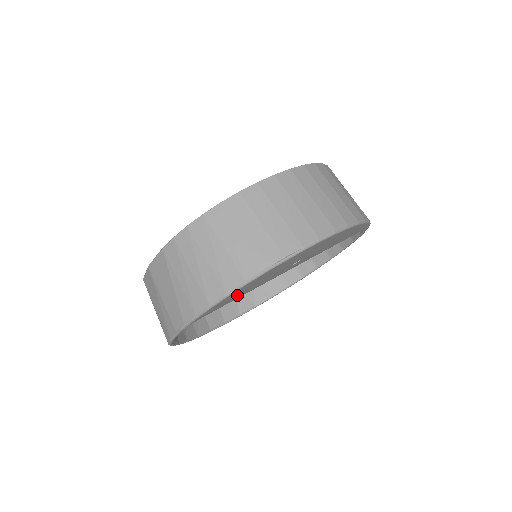
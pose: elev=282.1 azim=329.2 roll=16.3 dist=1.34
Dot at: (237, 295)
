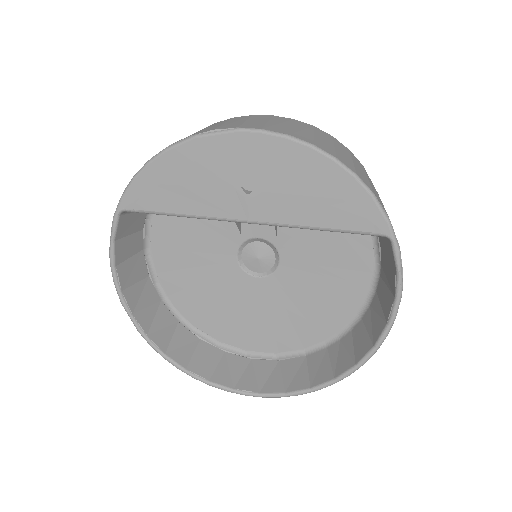
Dot at: (171, 191)
